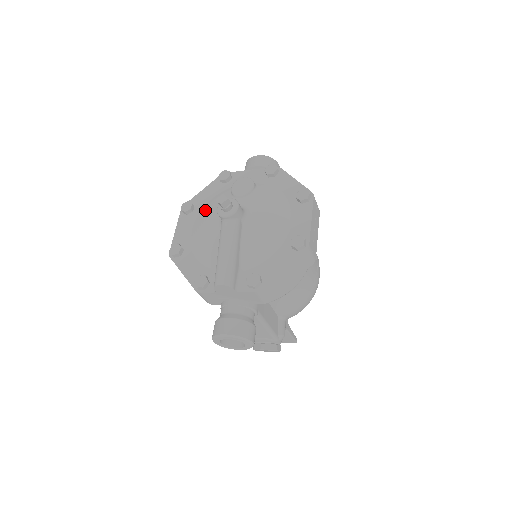
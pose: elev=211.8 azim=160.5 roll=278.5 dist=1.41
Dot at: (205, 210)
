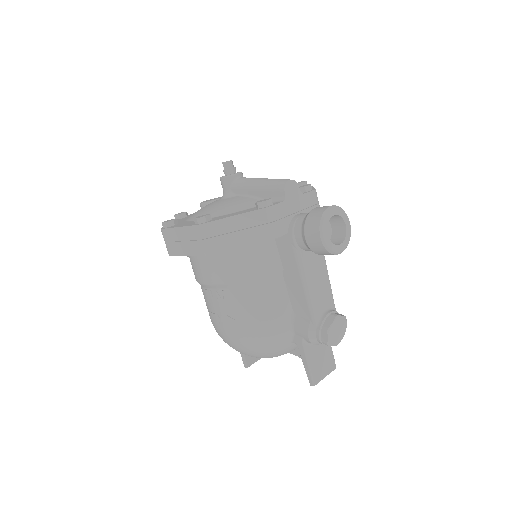
Dot at: (193, 214)
